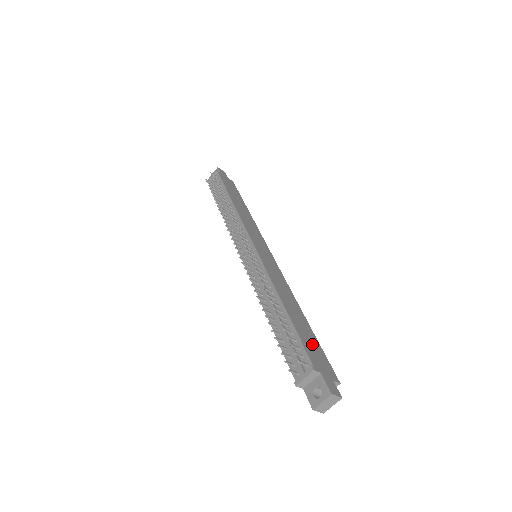
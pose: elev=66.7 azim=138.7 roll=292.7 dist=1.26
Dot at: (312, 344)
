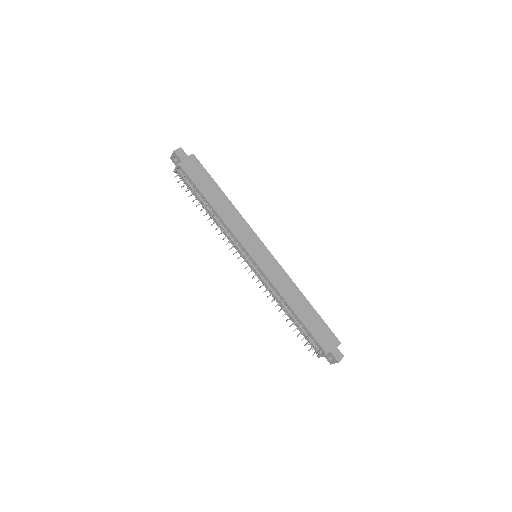
Dot at: (319, 328)
